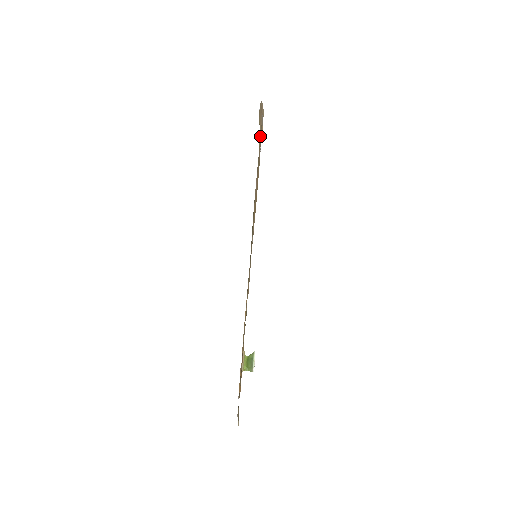
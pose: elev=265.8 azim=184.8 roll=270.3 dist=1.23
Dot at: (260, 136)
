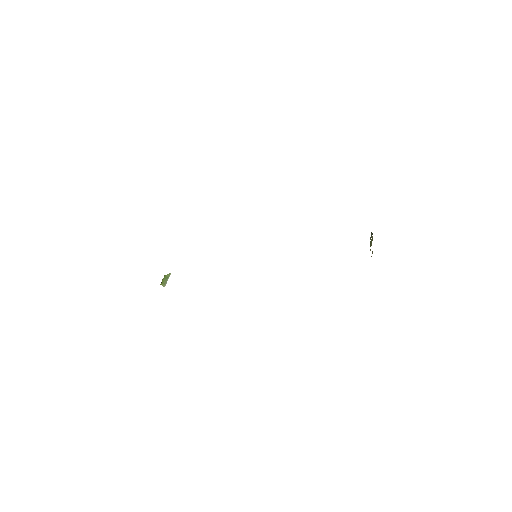
Dot at: occluded
